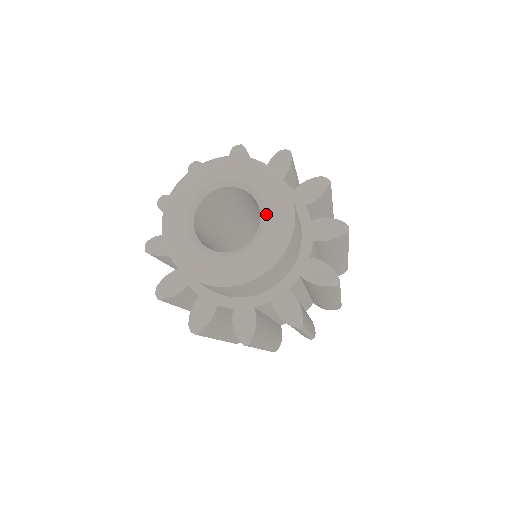
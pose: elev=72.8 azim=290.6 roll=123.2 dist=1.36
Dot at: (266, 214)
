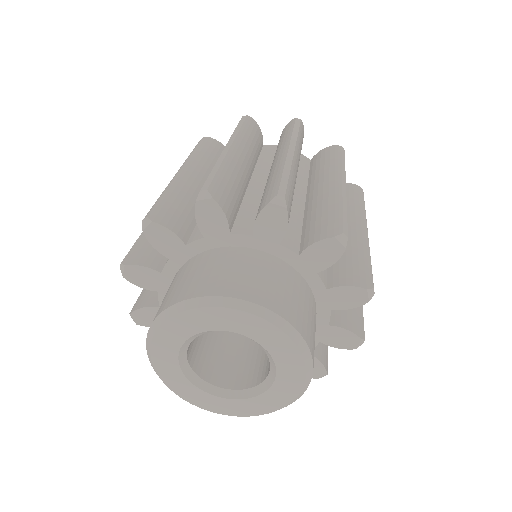
Dot at: (261, 396)
